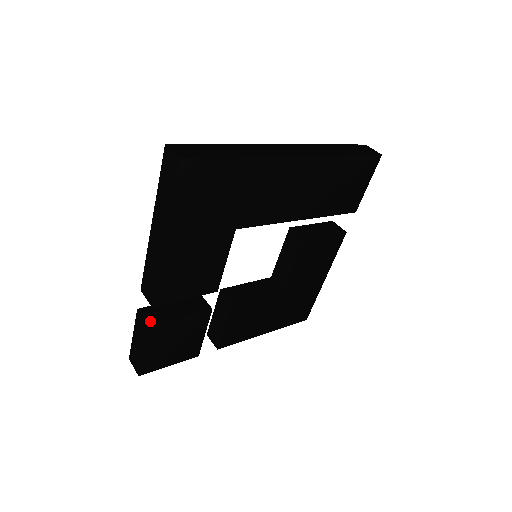
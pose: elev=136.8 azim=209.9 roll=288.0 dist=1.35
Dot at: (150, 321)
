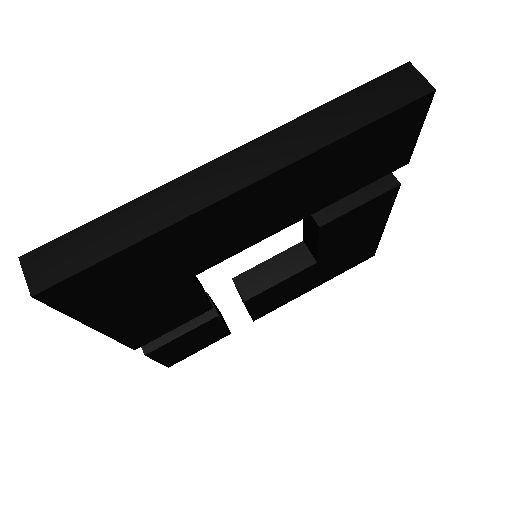
Dot at: (147, 347)
